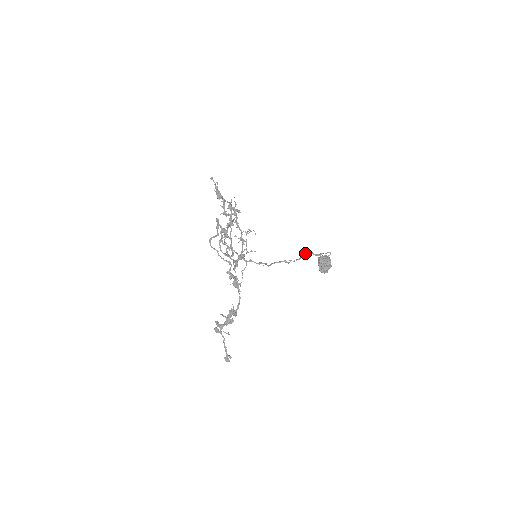
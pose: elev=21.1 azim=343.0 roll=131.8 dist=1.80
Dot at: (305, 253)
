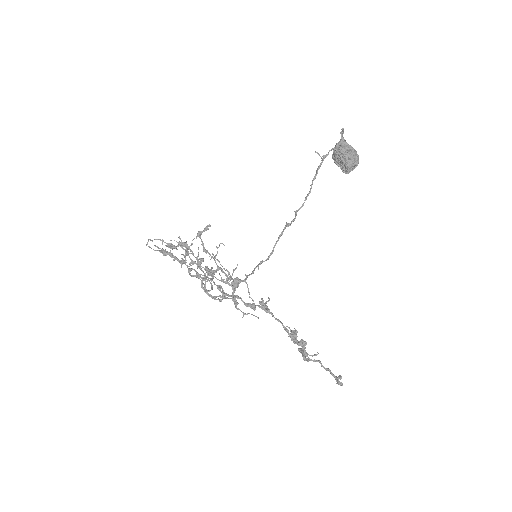
Dot at: (316, 170)
